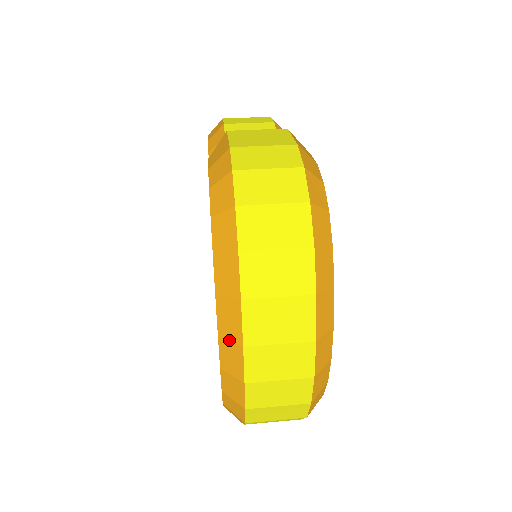
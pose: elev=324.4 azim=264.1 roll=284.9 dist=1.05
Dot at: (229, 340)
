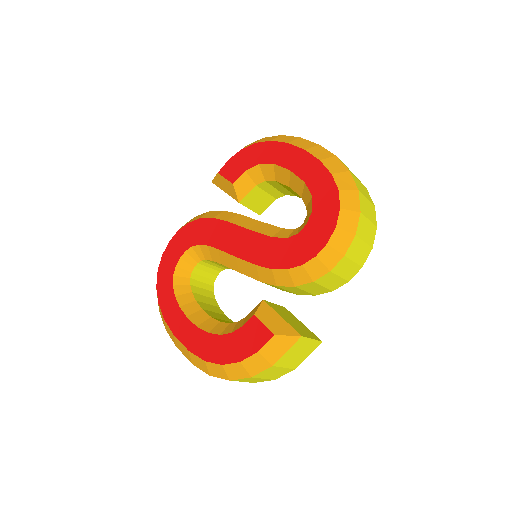
Dot at: (311, 147)
